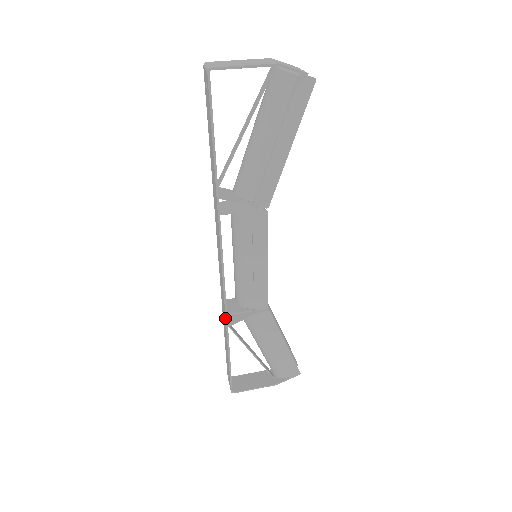
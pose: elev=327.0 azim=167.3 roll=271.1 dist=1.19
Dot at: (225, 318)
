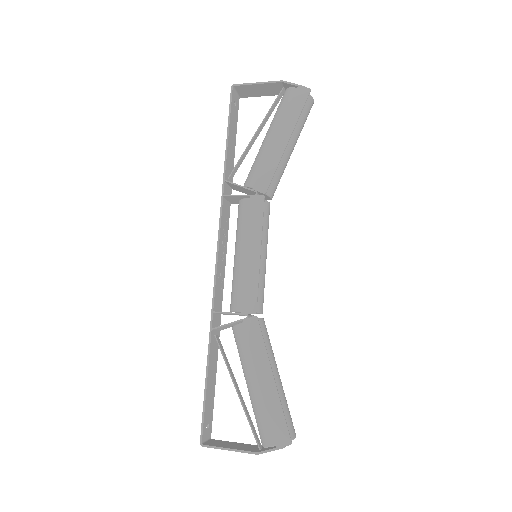
Dot at: (211, 317)
